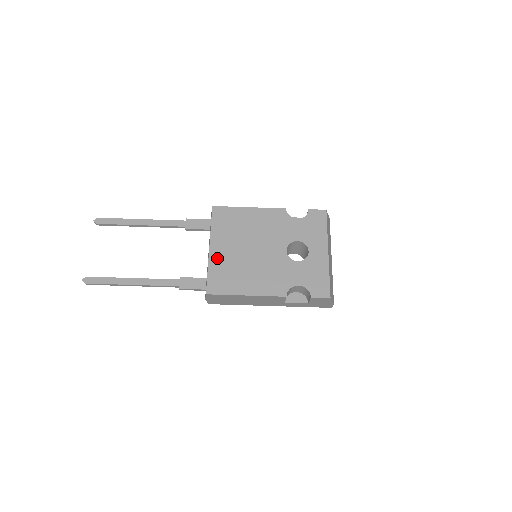
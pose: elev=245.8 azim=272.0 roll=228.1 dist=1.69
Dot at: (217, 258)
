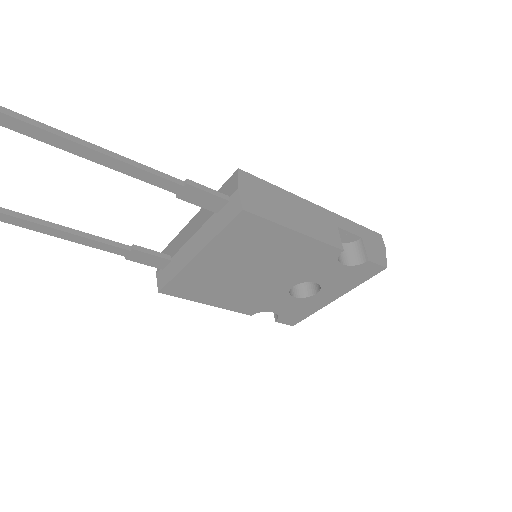
Dot at: (199, 268)
